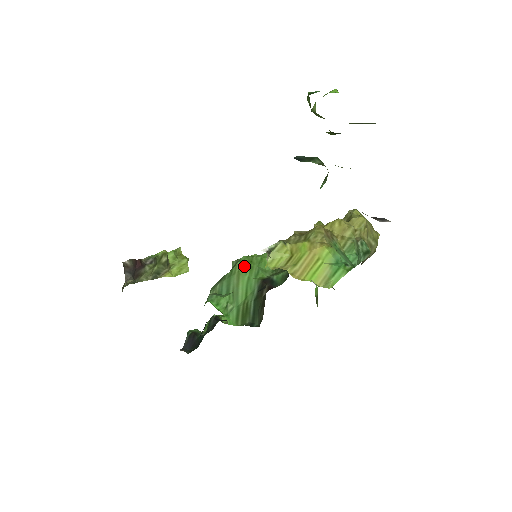
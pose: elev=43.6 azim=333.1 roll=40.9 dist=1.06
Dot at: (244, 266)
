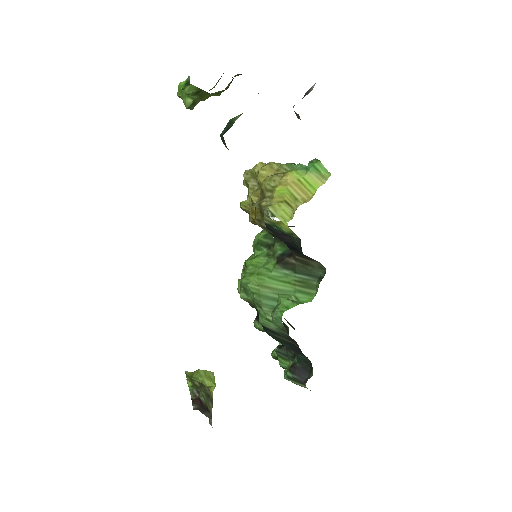
Dot at: (254, 280)
